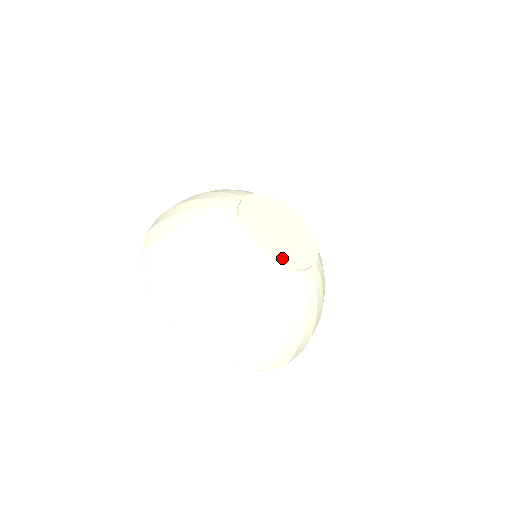
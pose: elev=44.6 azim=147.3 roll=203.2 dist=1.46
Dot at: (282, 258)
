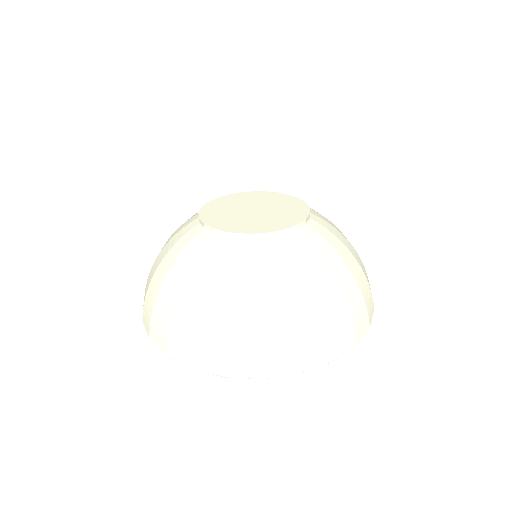
Dot at: (248, 229)
